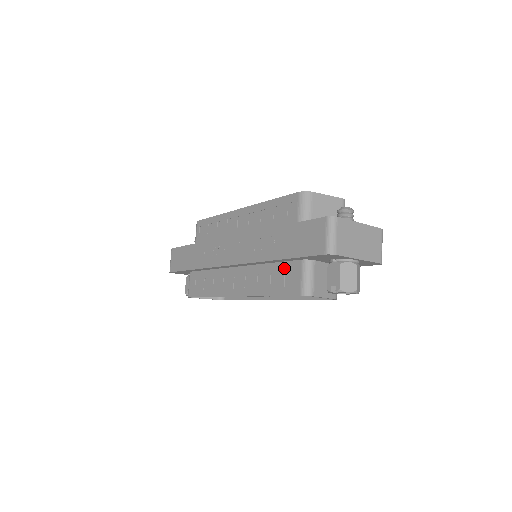
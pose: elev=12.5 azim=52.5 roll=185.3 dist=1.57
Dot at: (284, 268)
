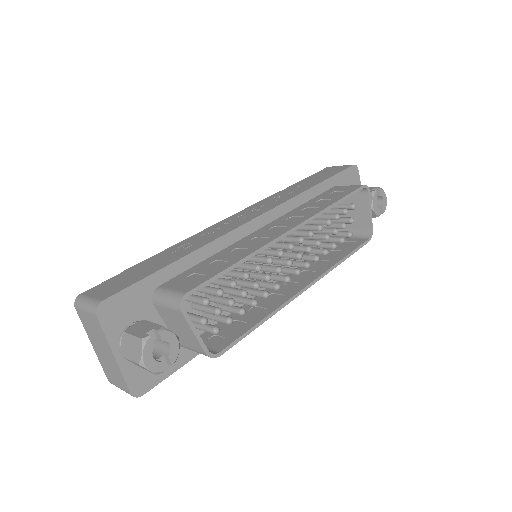
Dot at: (325, 194)
